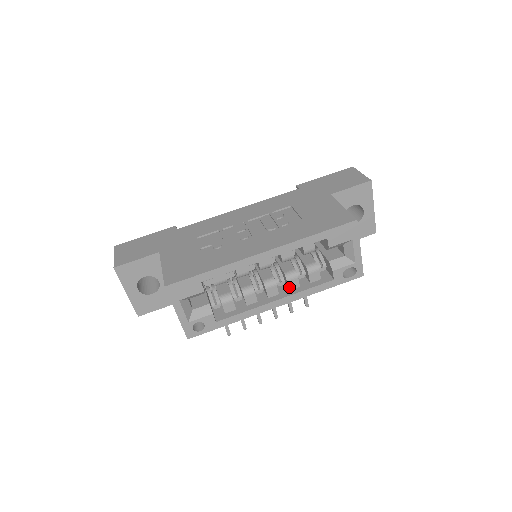
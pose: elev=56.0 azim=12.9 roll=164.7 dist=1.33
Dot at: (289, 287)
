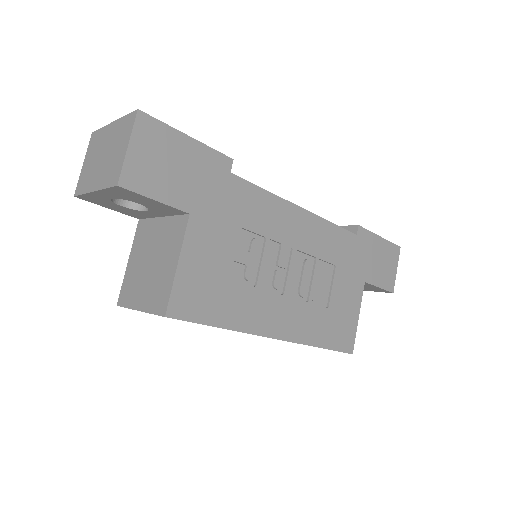
Dot at: occluded
